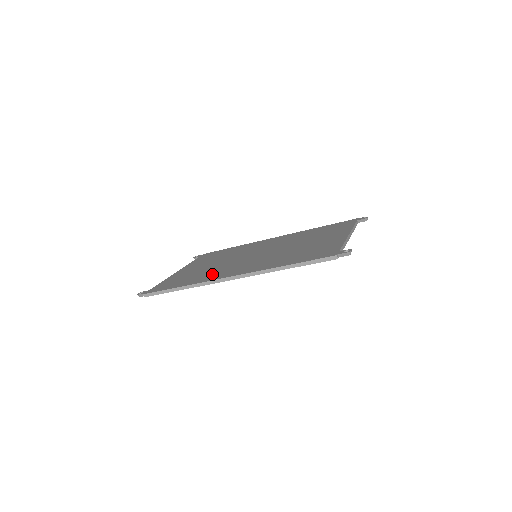
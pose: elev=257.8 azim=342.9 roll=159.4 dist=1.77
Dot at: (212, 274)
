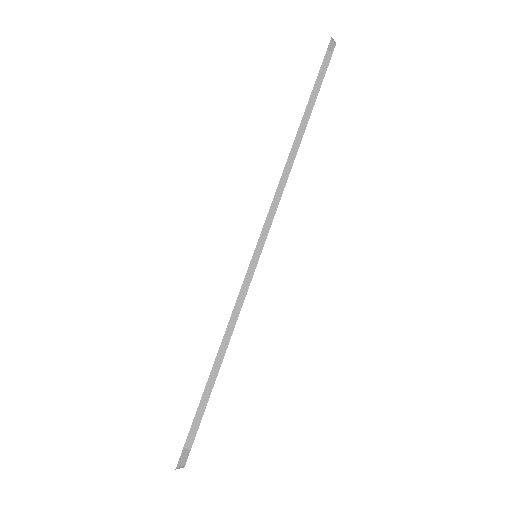
Dot at: occluded
